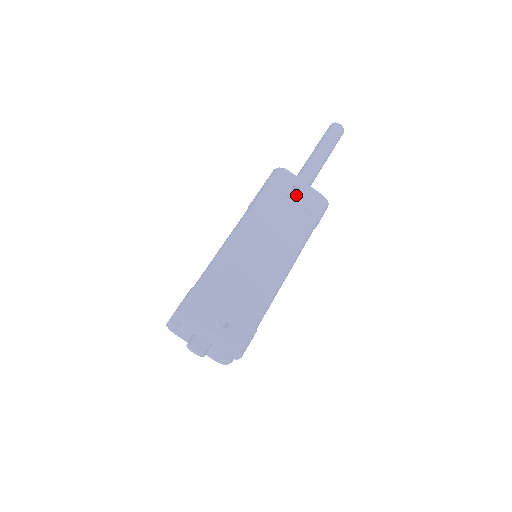
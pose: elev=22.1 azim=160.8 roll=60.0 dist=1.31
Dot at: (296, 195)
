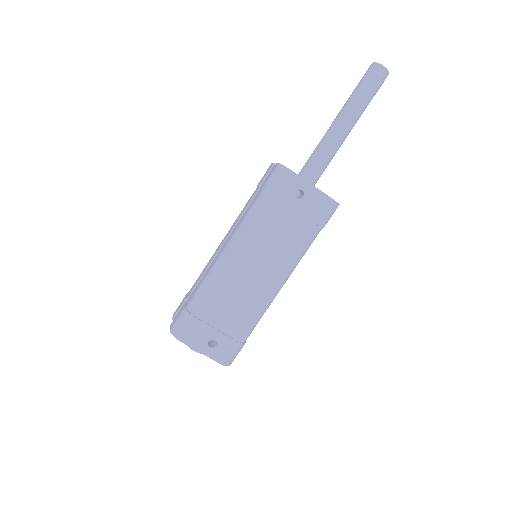
Dot at: (298, 202)
